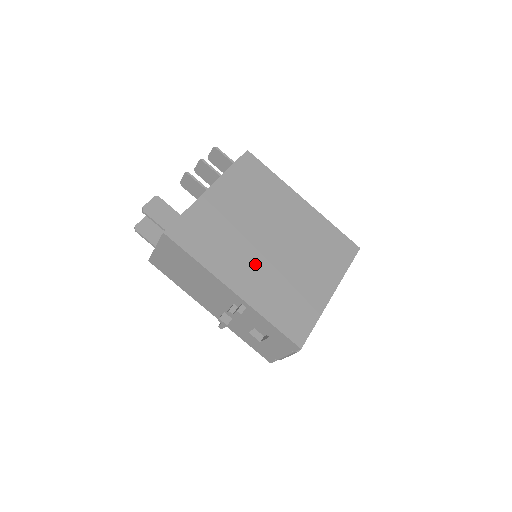
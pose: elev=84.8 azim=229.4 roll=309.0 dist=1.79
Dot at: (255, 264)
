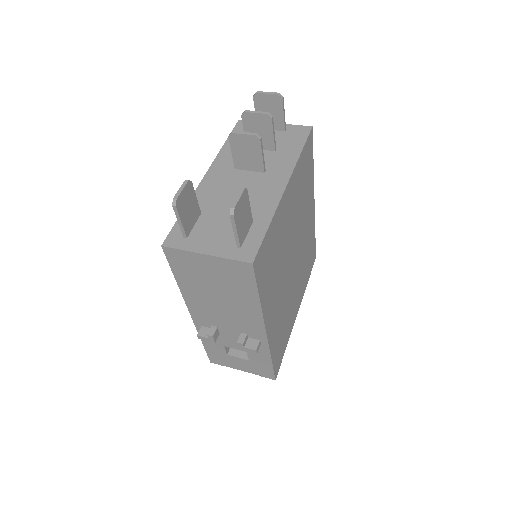
Dot at: (281, 292)
